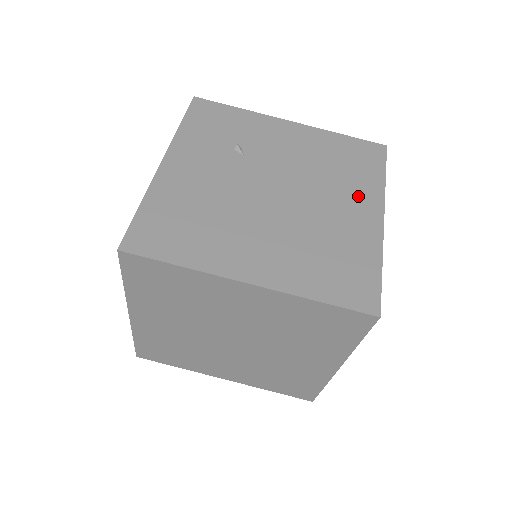
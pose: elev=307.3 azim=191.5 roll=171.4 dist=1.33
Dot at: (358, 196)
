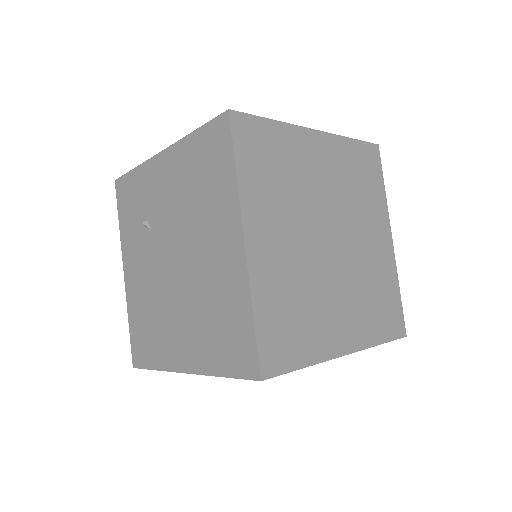
Dot at: (221, 223)
